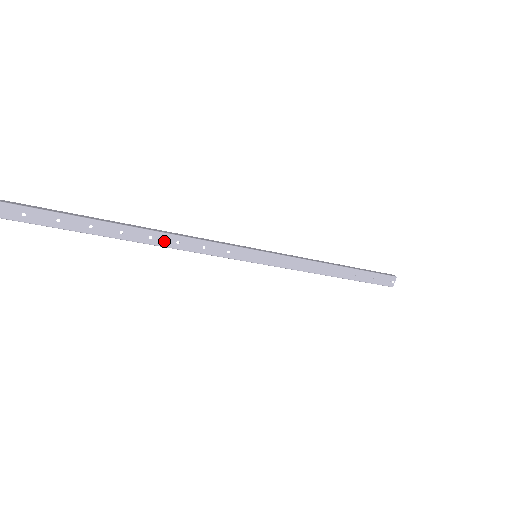
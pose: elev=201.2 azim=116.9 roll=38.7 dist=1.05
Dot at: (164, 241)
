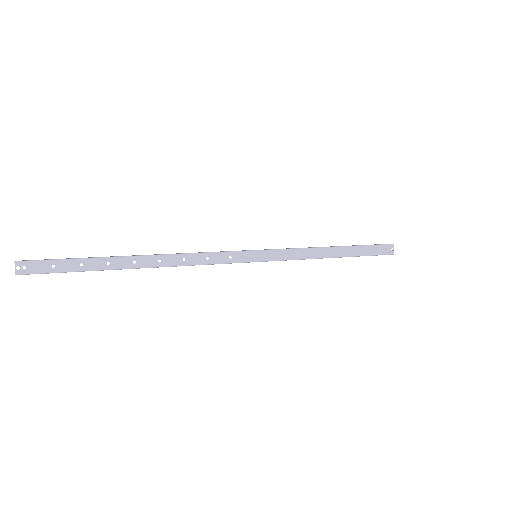
Dot at: (172, 261)
